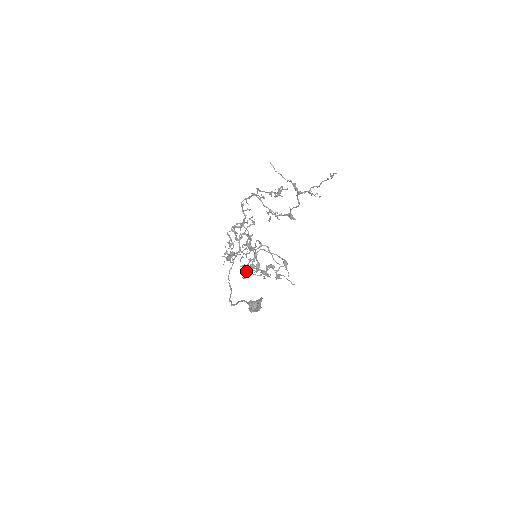
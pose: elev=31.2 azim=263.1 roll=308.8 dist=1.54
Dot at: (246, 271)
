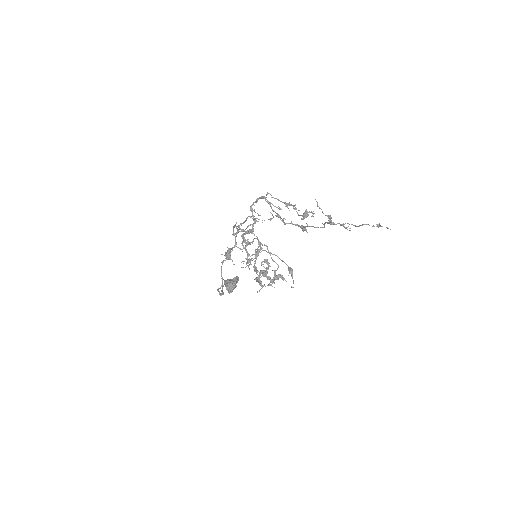
Dot at: (262, 287)
